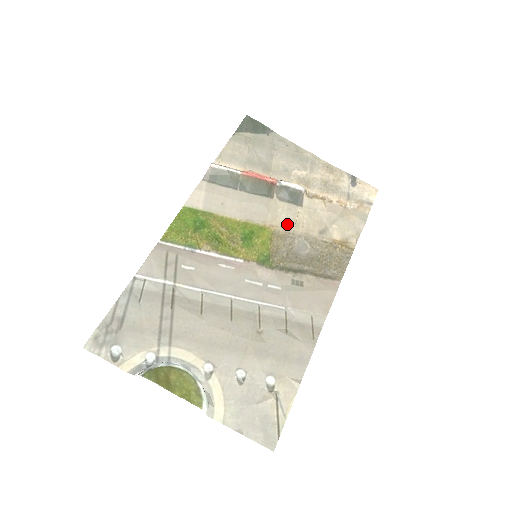
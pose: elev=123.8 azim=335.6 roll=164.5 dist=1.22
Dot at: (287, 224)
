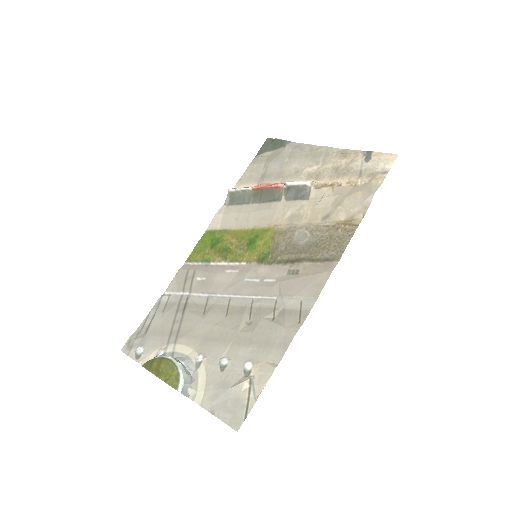
Dot at: (290, 220)
